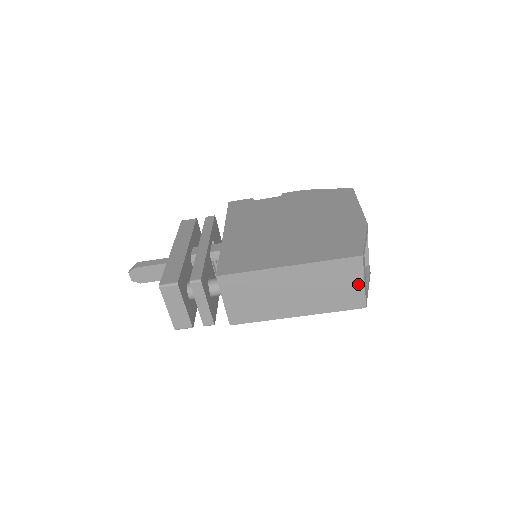
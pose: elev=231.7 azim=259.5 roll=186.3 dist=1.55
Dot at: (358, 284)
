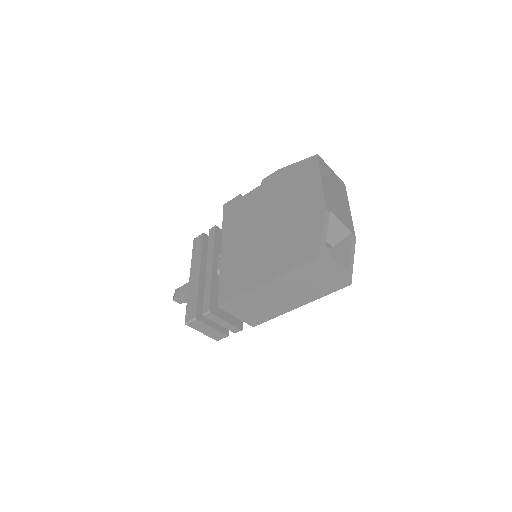
Dot at: (331, 274)
